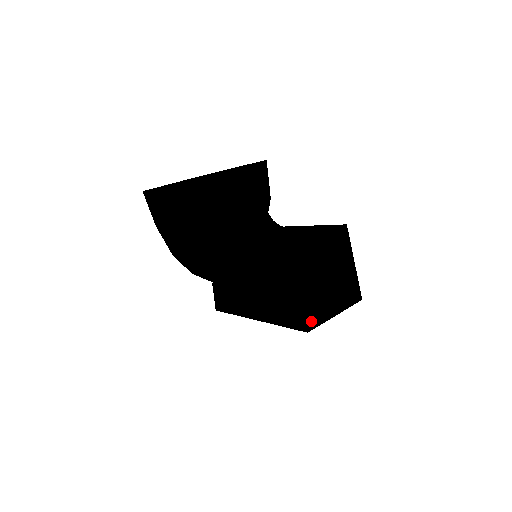
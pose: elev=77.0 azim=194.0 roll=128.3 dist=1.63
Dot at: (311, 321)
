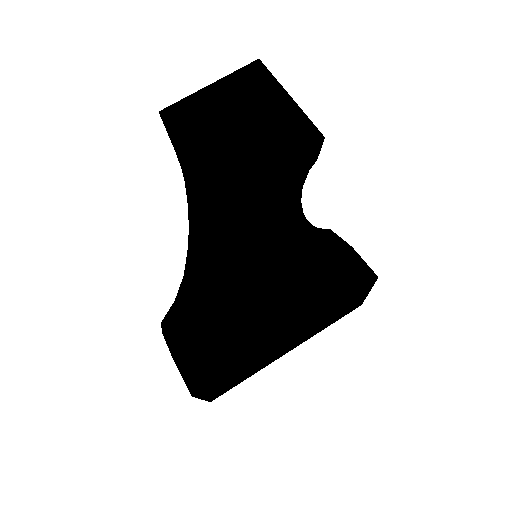
Dot at: occluded
